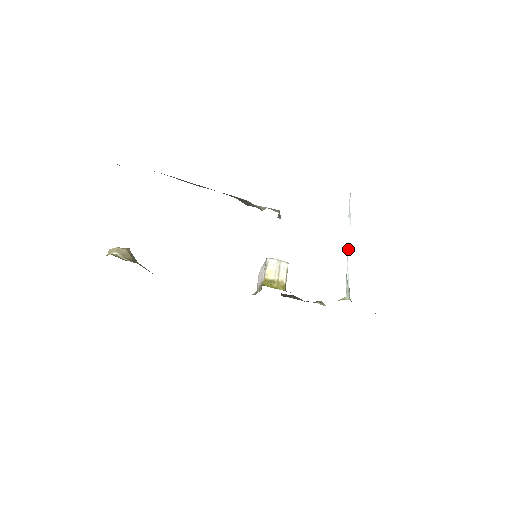
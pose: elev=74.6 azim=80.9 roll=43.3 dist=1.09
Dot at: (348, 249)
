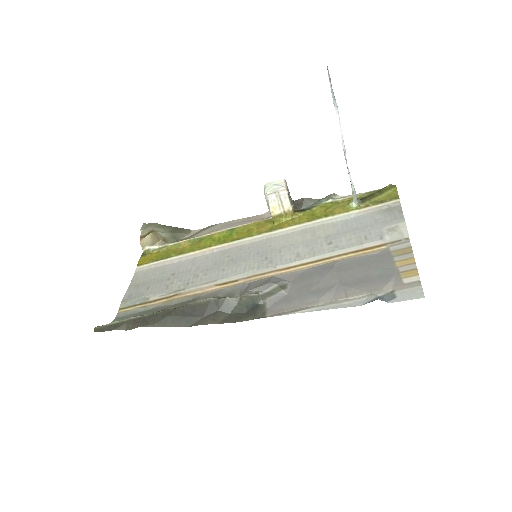
Dot at: (344, 148)
